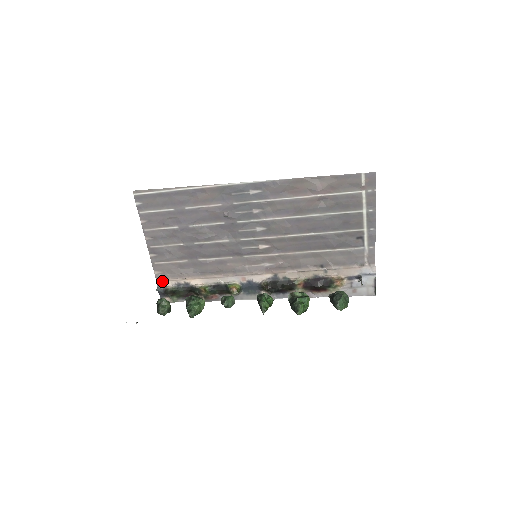
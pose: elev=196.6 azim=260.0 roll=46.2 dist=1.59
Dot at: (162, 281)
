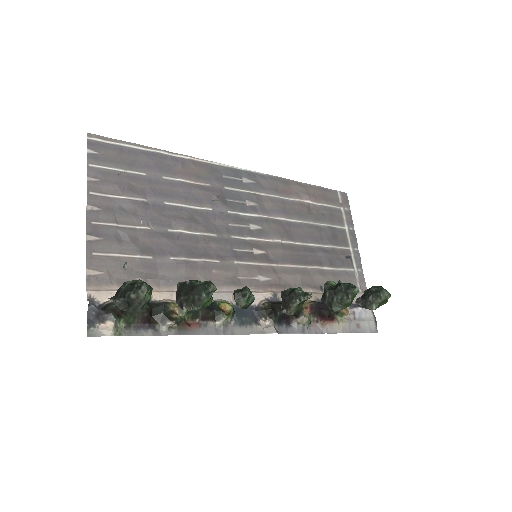
Dot at: (98, 290)
